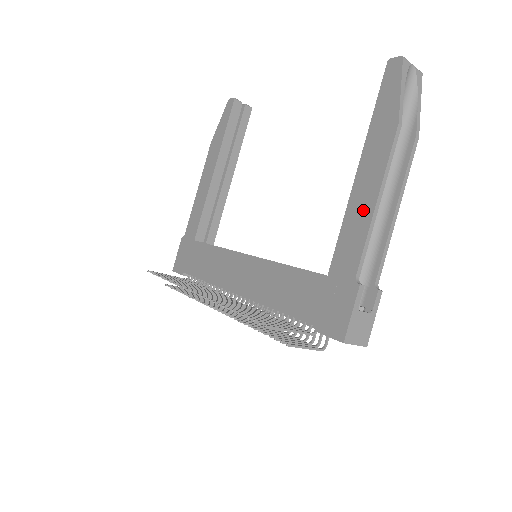
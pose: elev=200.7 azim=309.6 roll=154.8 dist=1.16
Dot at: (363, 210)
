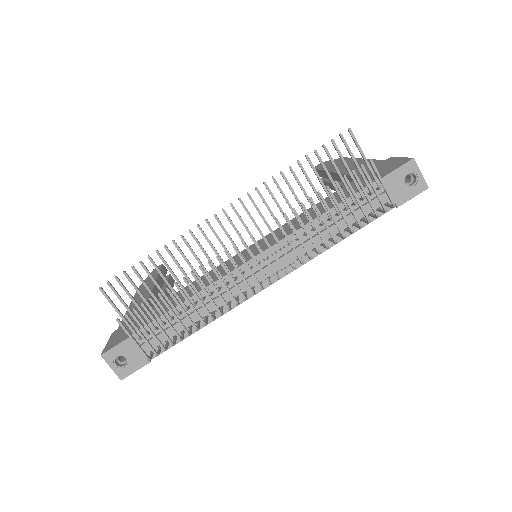
Dot at: occluded
